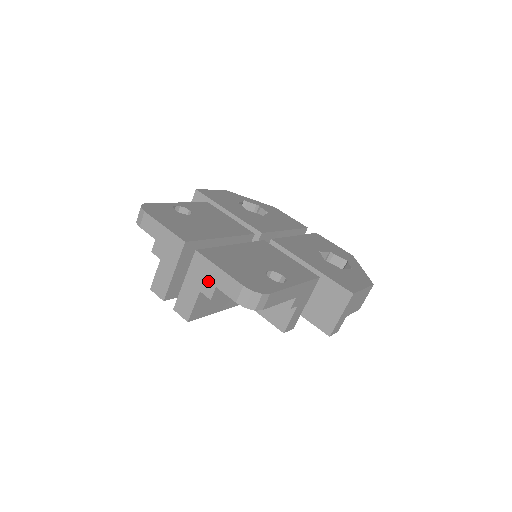
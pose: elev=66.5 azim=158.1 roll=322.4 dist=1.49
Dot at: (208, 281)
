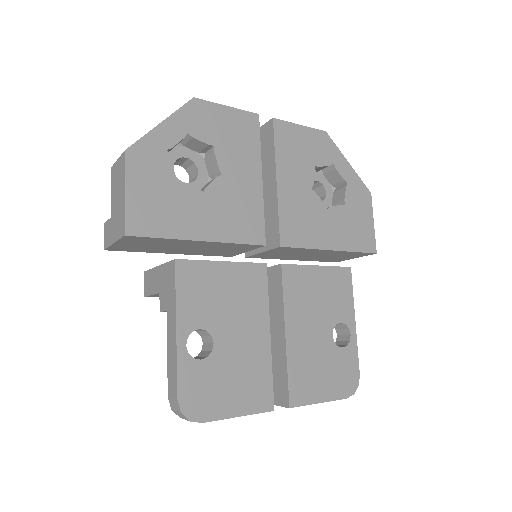
Dot at: occluded
